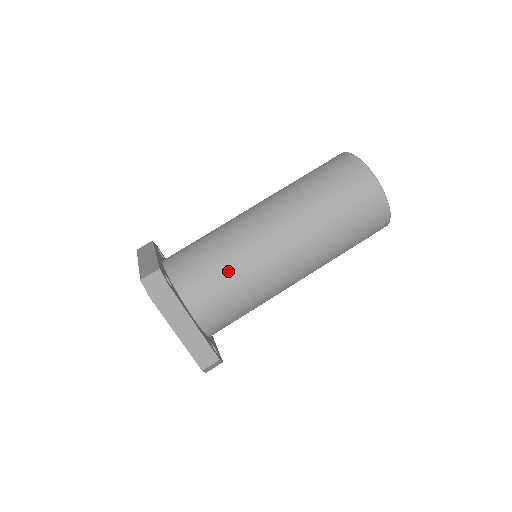
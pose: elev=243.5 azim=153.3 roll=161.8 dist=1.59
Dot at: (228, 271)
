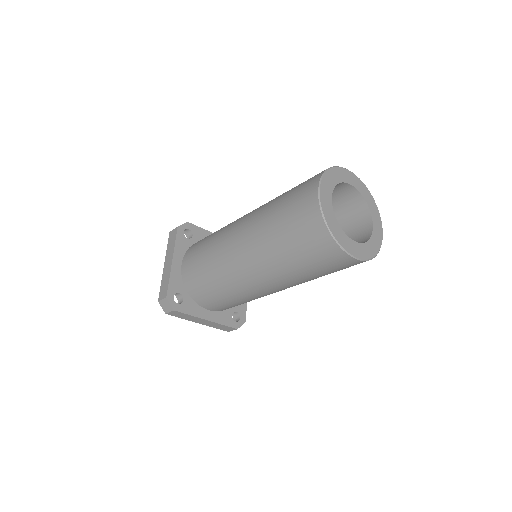
Dot at: (220, 292)
